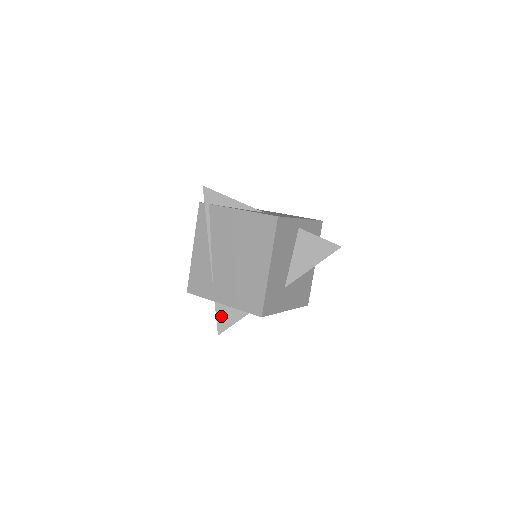
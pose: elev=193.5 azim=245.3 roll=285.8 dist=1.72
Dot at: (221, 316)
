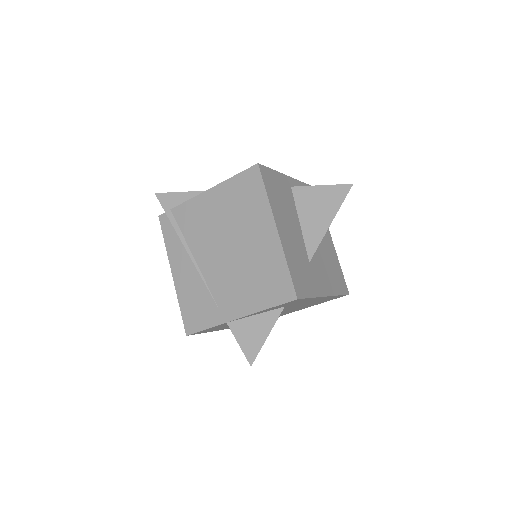
Dot at: (243, 338)
